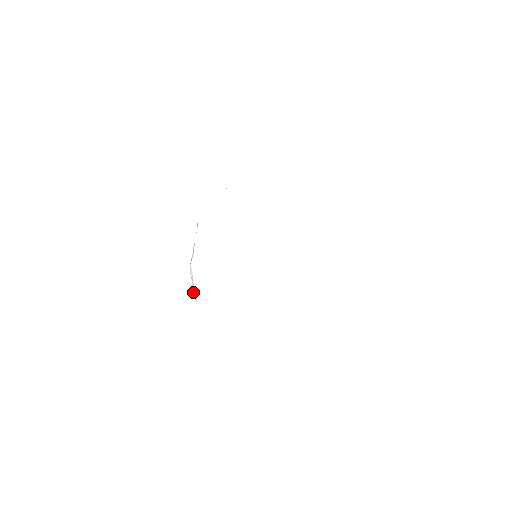
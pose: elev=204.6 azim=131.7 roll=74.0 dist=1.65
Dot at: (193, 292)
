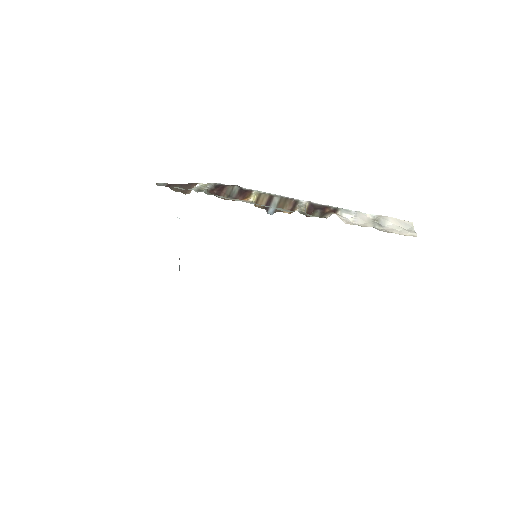
Dot at: occluded
